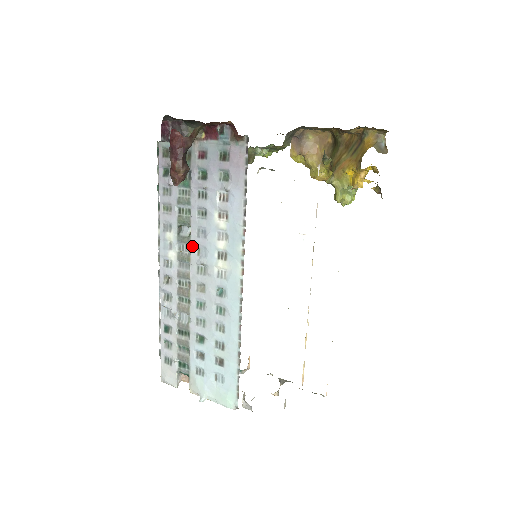
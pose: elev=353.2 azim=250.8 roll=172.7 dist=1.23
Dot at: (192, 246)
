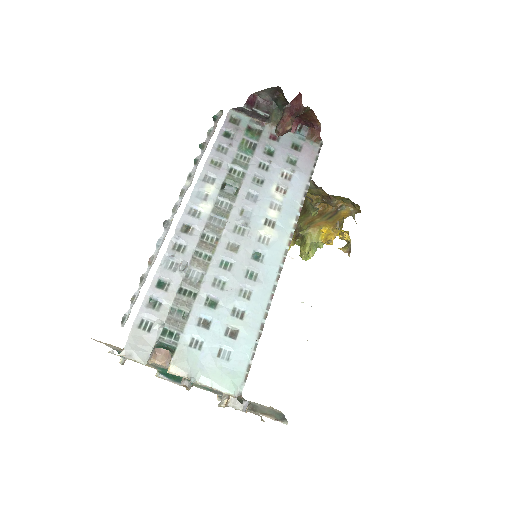
Dot at: (236, 205)
